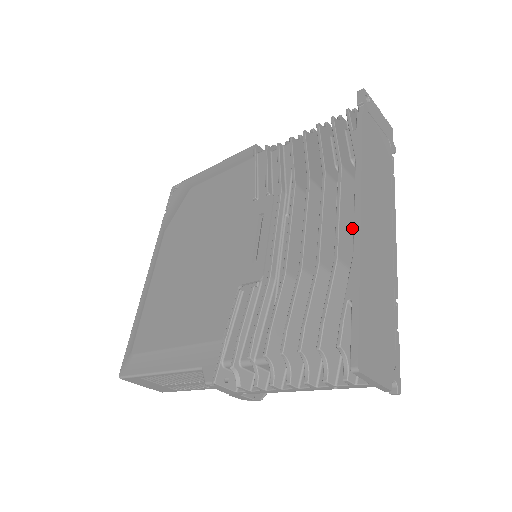
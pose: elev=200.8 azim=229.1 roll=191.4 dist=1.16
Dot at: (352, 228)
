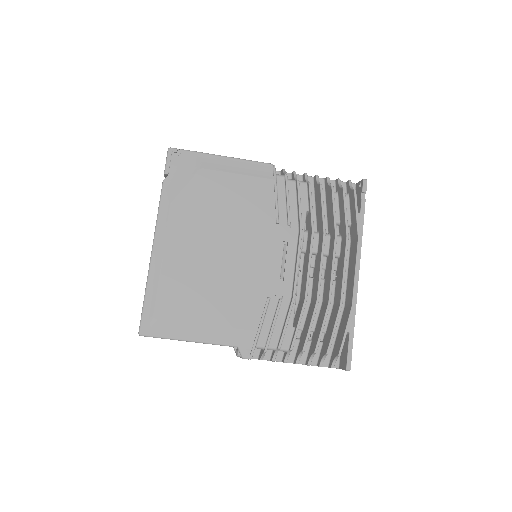
Dot at: occluded
